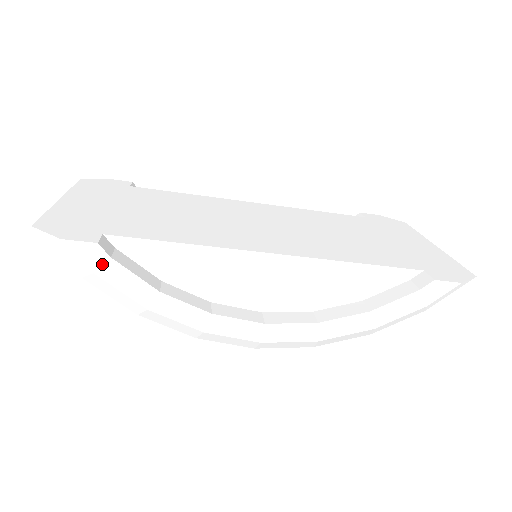
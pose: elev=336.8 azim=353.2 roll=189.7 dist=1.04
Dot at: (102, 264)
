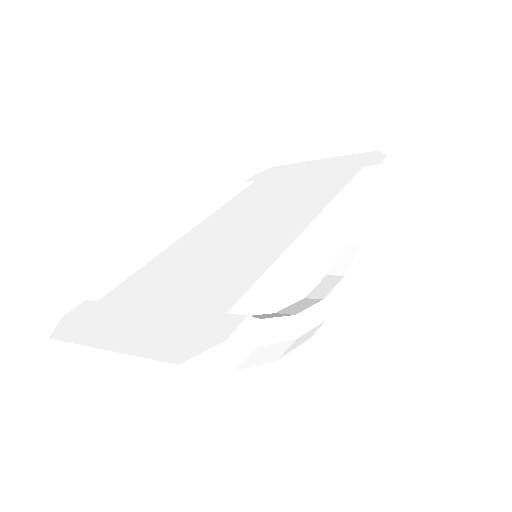
Dot at: (258, 332)
